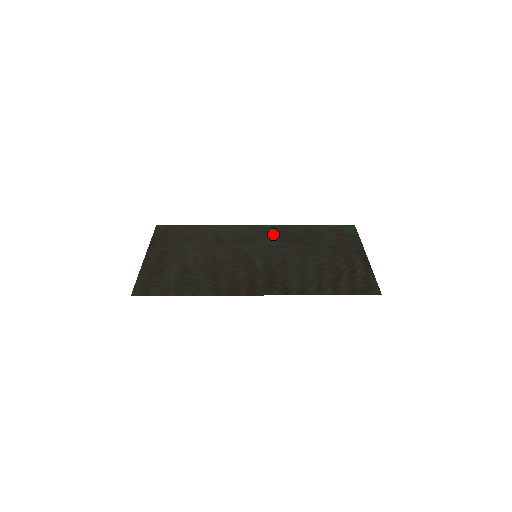
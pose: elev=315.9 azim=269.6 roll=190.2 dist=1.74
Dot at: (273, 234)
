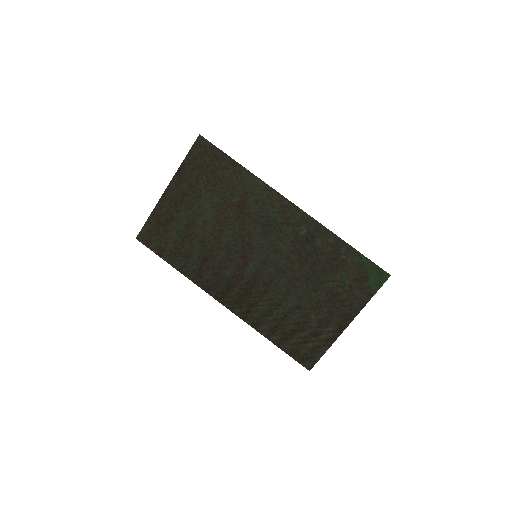
Dot at: (297, 233)
